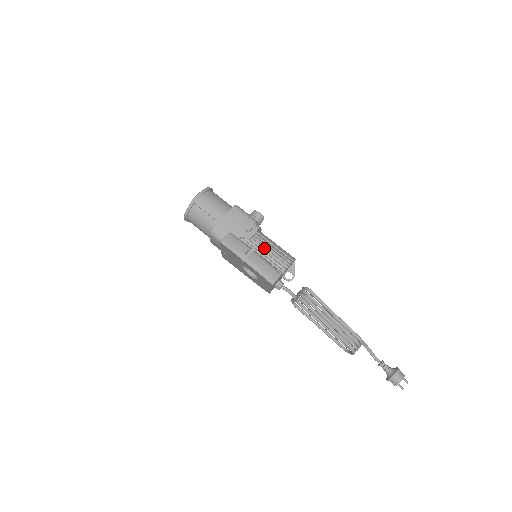
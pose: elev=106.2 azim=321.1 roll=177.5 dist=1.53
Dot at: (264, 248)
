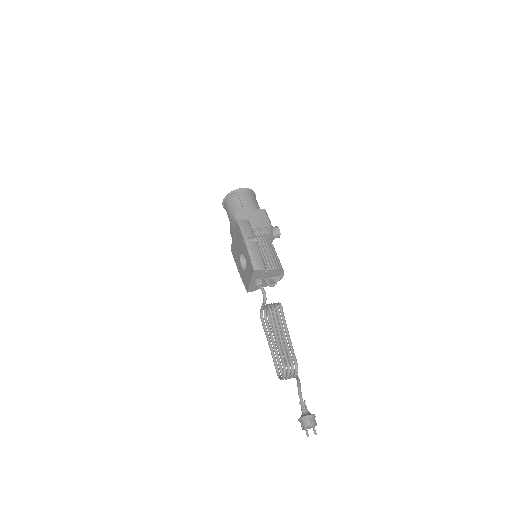
Dot at: (266, 247)
